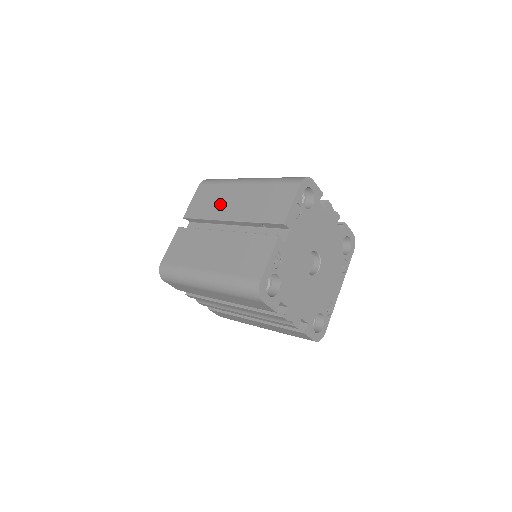
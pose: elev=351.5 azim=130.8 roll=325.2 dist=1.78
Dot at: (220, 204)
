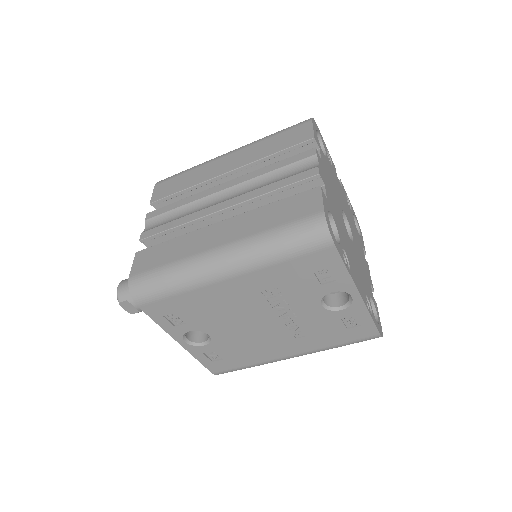
Dot at: occluded
